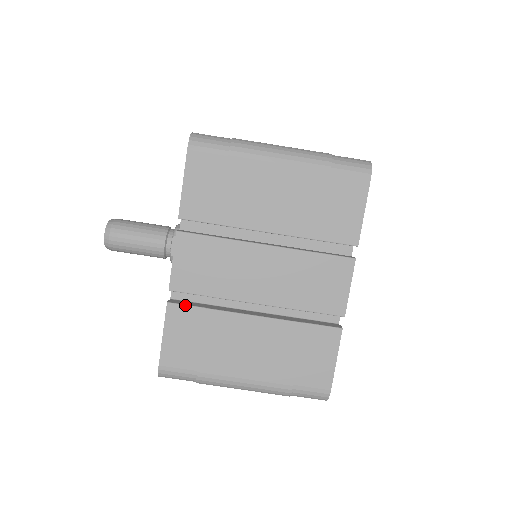
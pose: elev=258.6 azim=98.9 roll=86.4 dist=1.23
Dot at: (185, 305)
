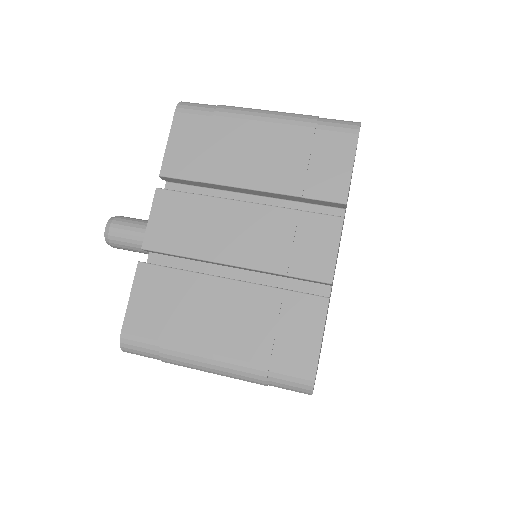
Dot at: occluded
